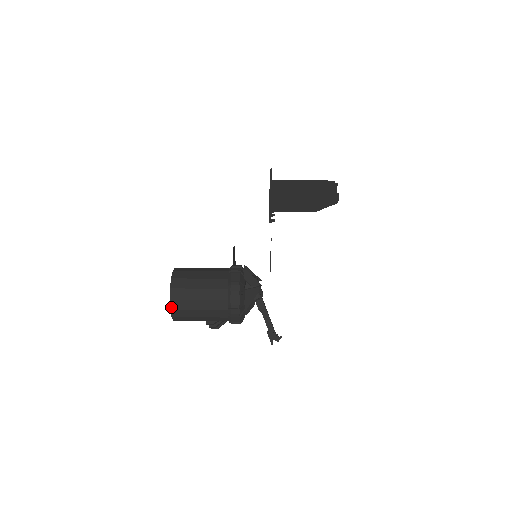
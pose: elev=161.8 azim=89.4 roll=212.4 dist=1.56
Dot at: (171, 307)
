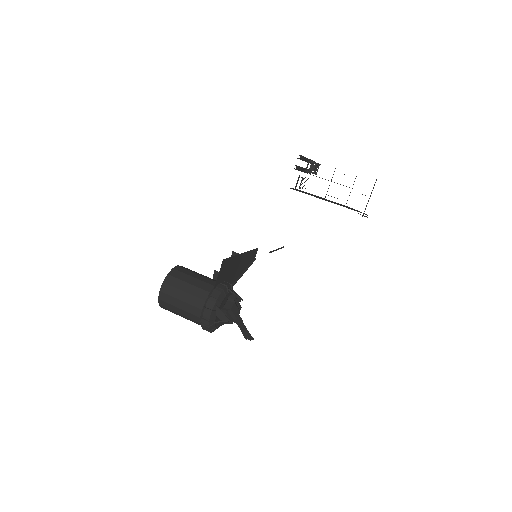
Dot at: (161, 307)
